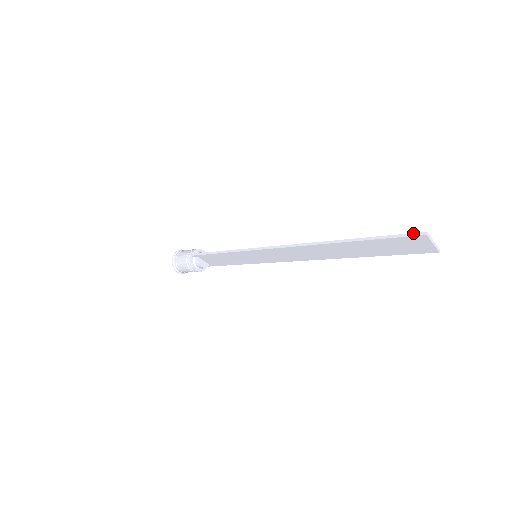
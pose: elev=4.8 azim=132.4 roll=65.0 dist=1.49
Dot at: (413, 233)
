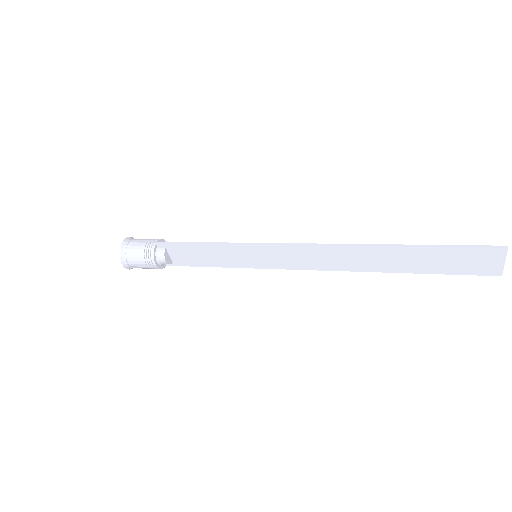
Dot at: (490, 245)
